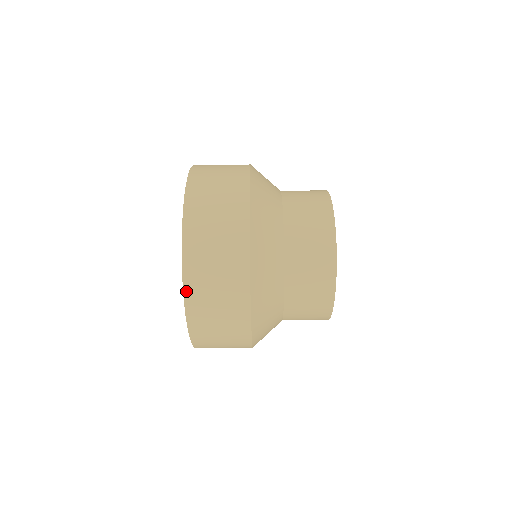
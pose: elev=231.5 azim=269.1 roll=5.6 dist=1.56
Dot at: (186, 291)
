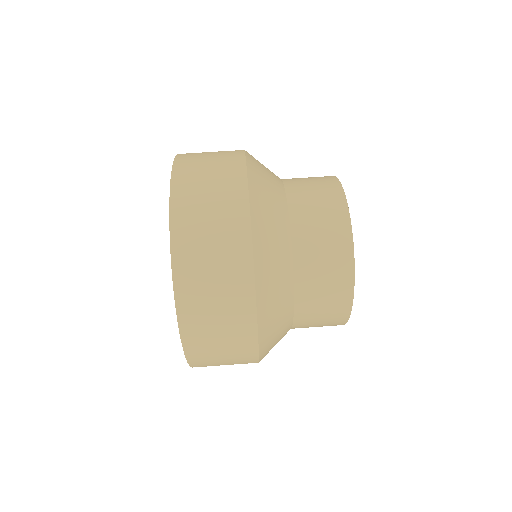
Dot at: (175, 268)
